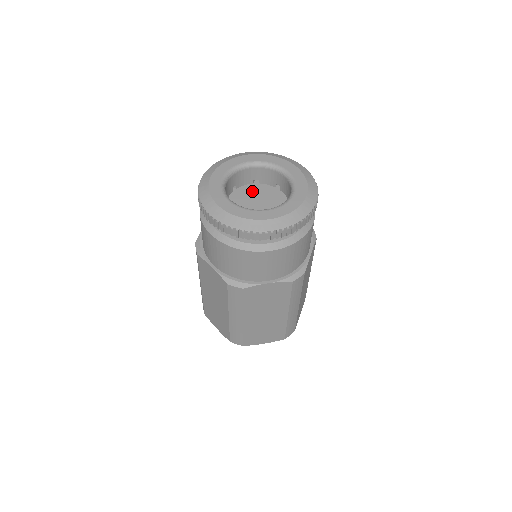
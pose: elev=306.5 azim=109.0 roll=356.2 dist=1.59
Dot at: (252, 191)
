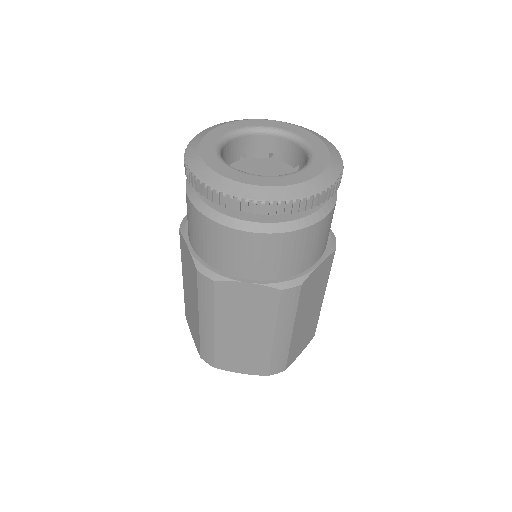
Dot at: (263, 165)
